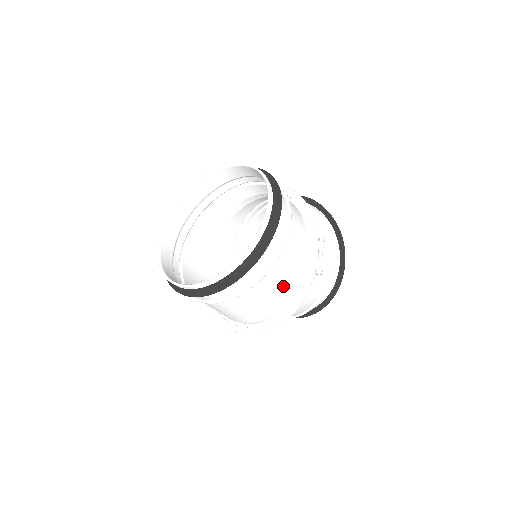
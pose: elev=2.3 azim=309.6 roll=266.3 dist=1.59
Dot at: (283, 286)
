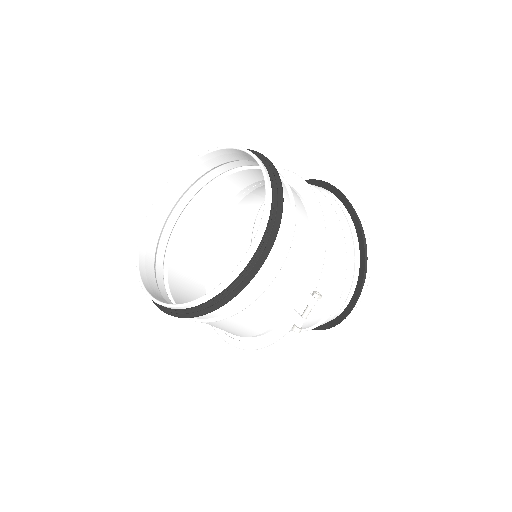
Dot at: (251, 326)
